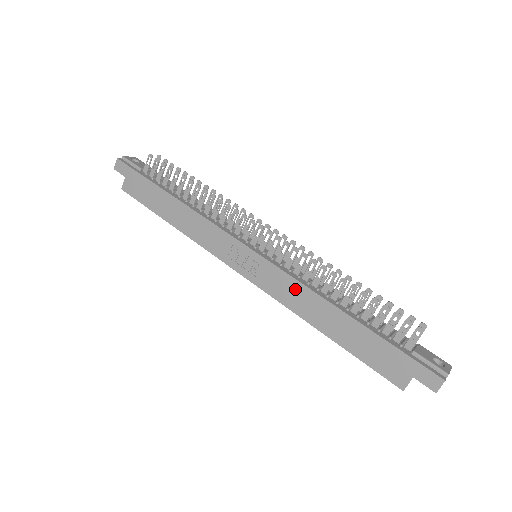
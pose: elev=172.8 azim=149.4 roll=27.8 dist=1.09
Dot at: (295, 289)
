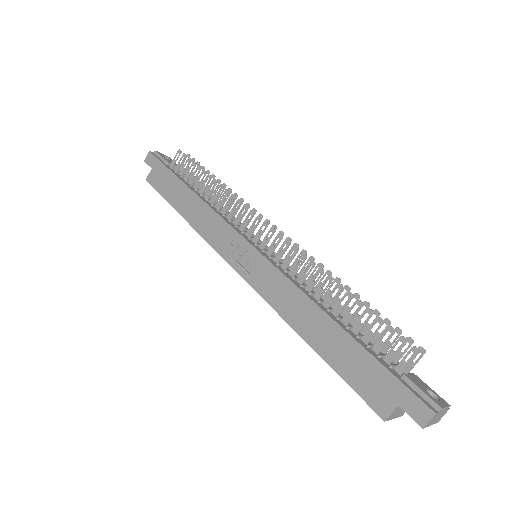
Dot at: (286, 289)
